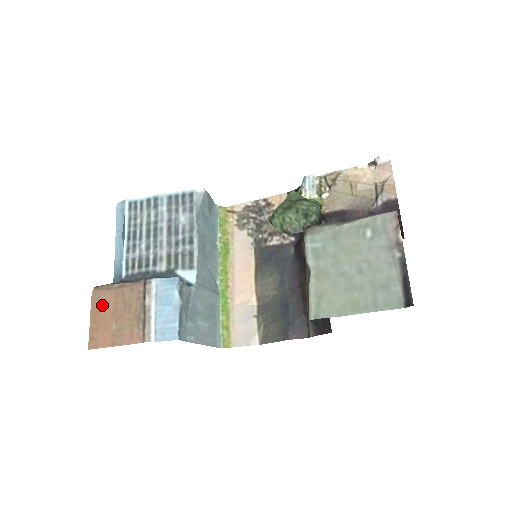
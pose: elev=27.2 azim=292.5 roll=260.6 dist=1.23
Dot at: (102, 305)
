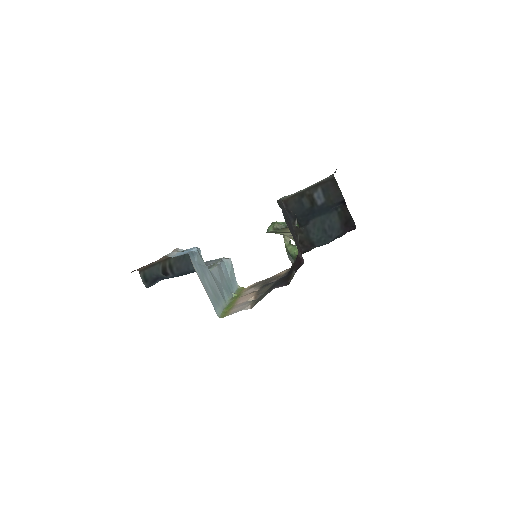
Dot at: occluded
